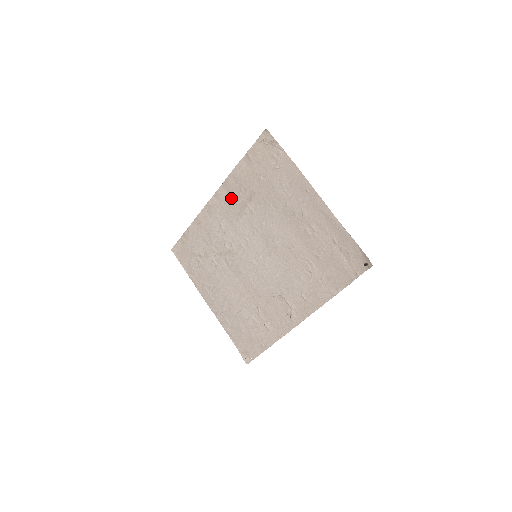
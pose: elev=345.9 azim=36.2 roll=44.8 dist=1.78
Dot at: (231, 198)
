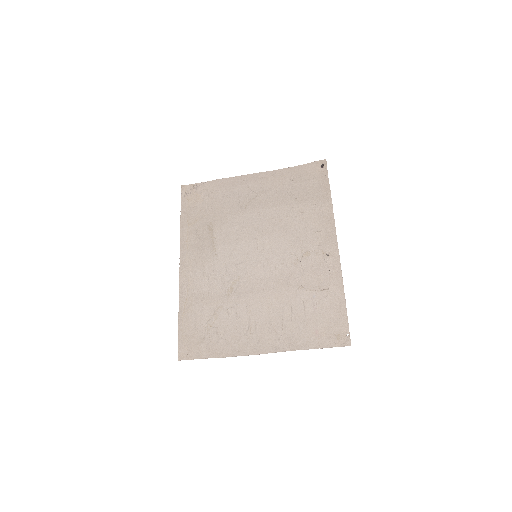
Dot at: (196, 248)
